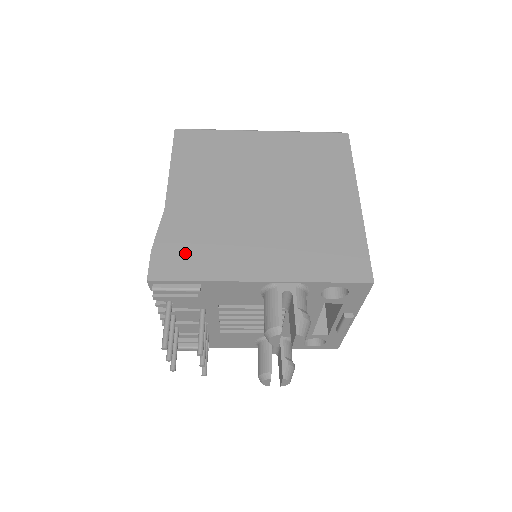
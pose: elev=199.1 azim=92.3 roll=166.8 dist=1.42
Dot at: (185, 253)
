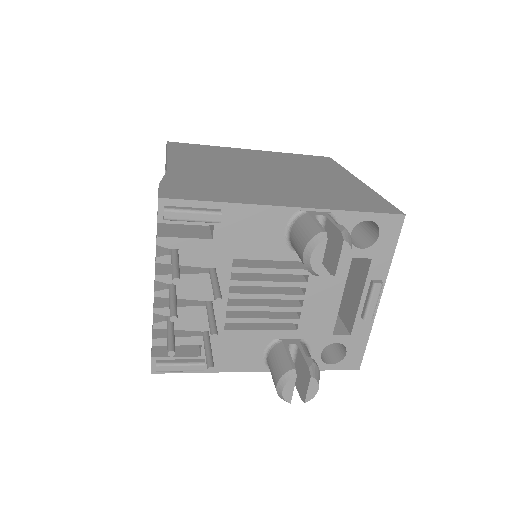
Dot at: (198, 188)
